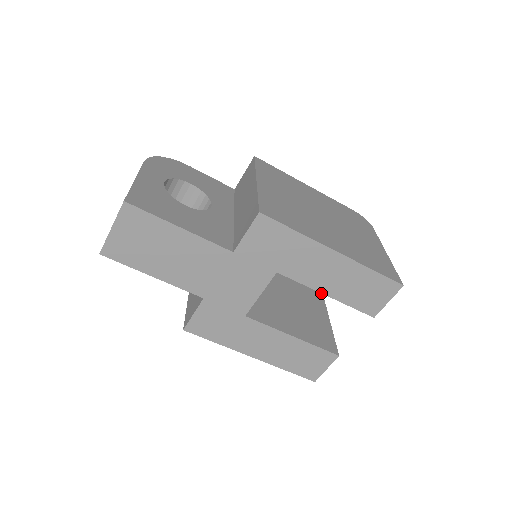
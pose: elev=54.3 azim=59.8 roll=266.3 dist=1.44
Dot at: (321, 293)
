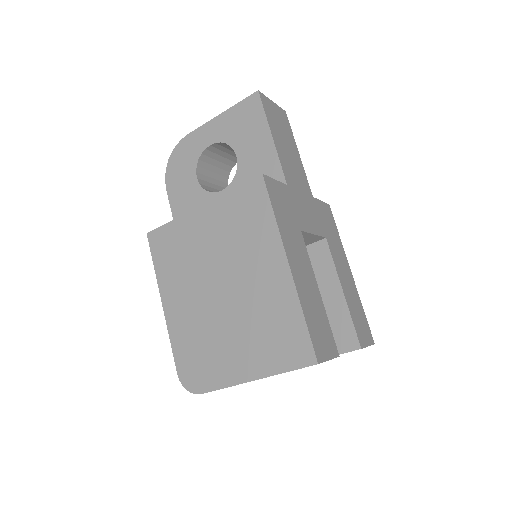
Dot at: occluded
